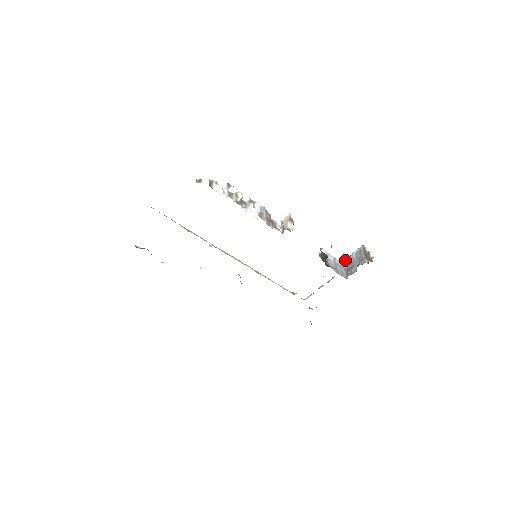
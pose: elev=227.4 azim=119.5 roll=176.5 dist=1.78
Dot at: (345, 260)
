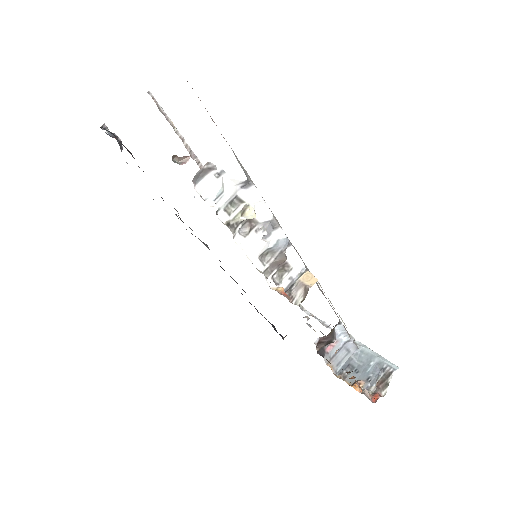
Dot at: (364, 349)
